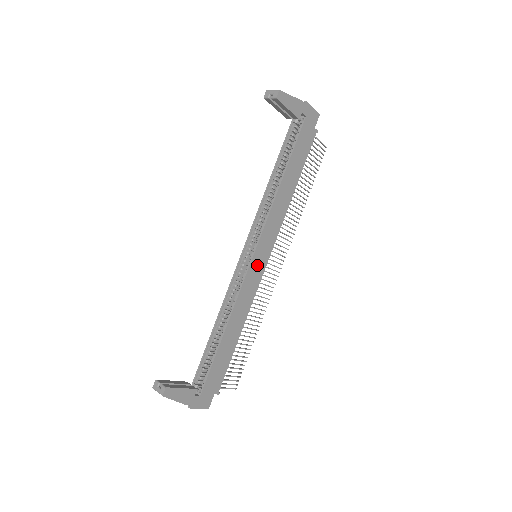
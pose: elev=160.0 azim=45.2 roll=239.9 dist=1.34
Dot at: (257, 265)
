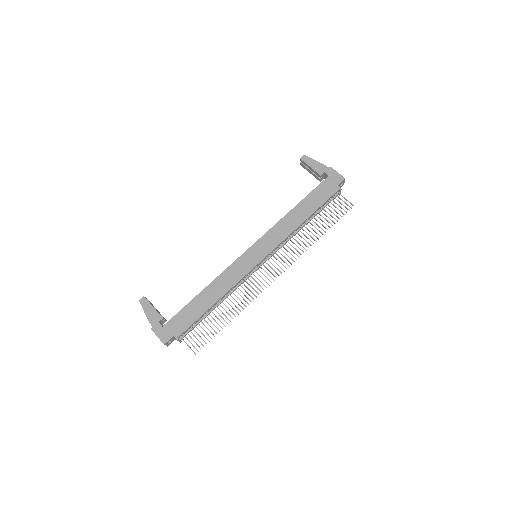
Dot at: (250, 258)
